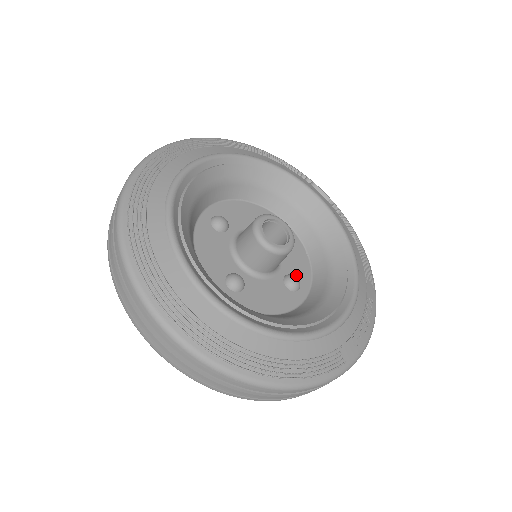
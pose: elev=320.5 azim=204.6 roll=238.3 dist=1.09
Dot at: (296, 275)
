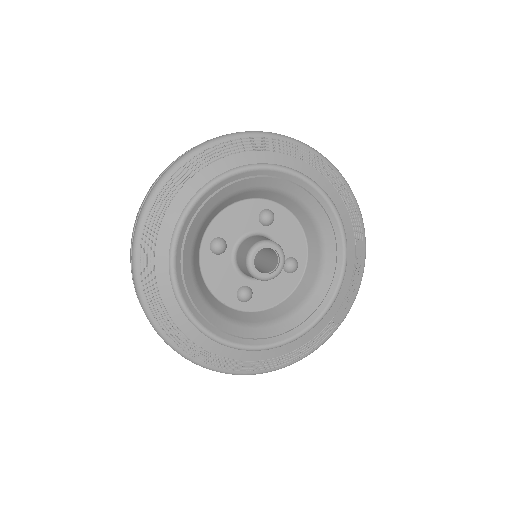
Dot at: (293, 255)
